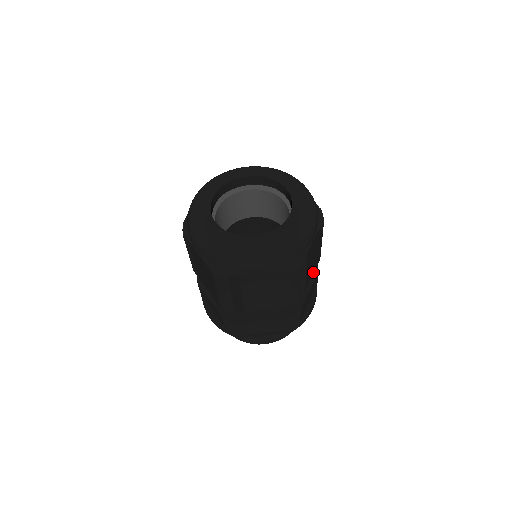
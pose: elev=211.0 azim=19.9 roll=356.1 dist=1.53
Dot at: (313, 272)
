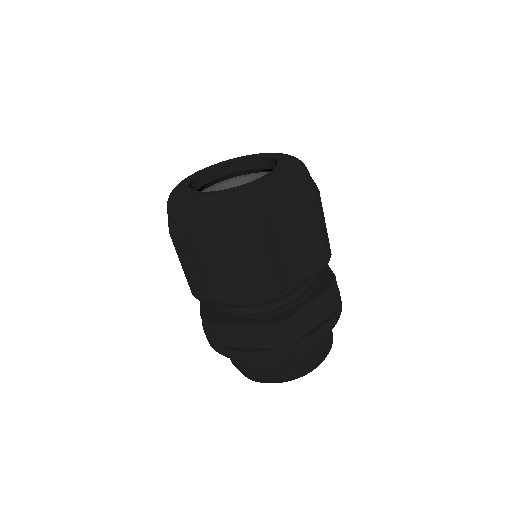
Dot at: occluded
